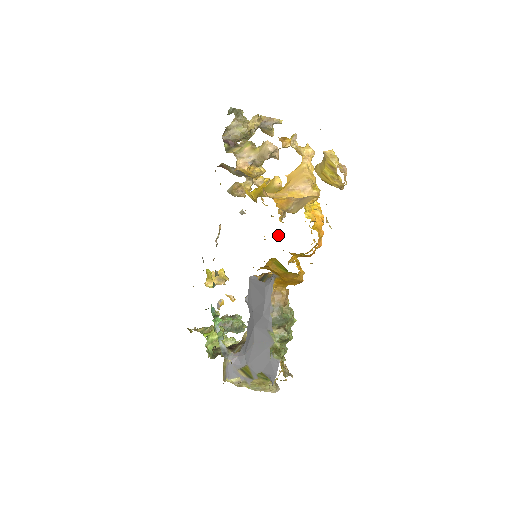
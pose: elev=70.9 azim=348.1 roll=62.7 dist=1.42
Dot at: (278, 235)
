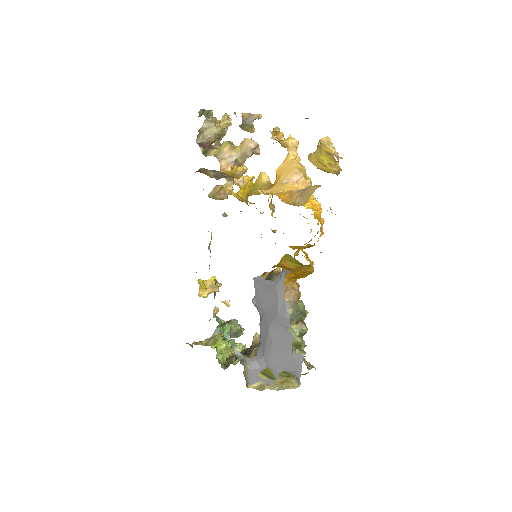
Dot at: (272, 231)
